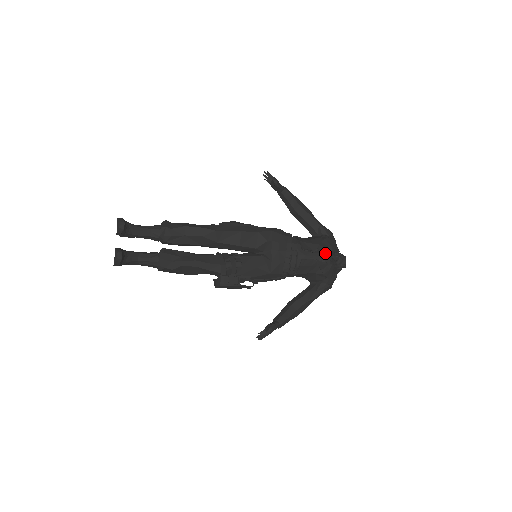
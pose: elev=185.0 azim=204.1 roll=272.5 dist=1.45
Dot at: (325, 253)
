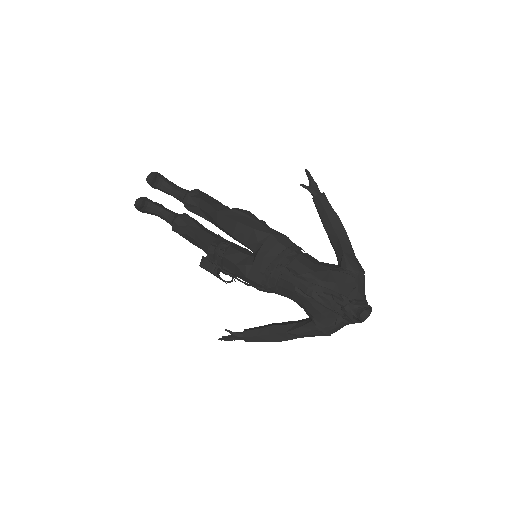
Dot at: (317, 286)
